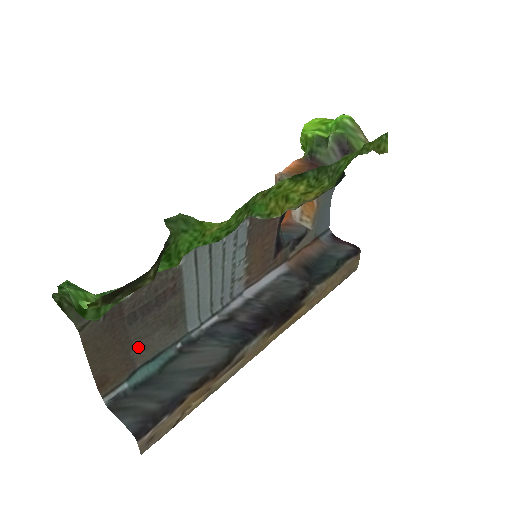
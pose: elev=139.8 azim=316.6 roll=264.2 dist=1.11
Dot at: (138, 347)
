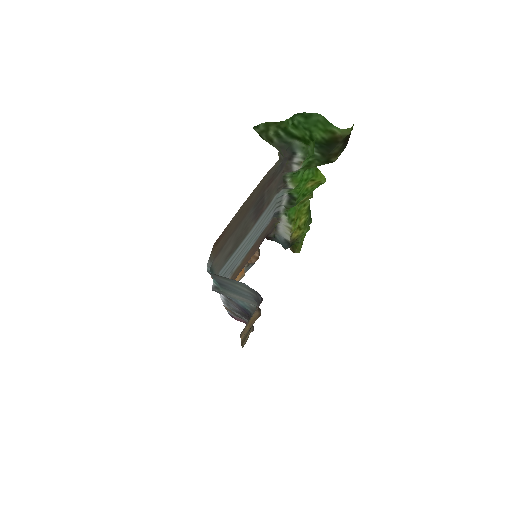
Dot at: (230, 240)
